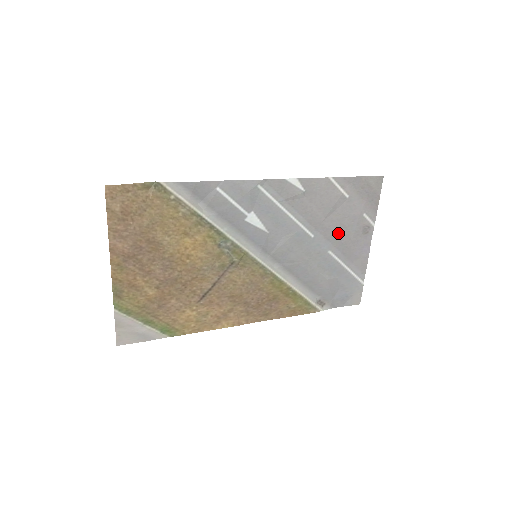
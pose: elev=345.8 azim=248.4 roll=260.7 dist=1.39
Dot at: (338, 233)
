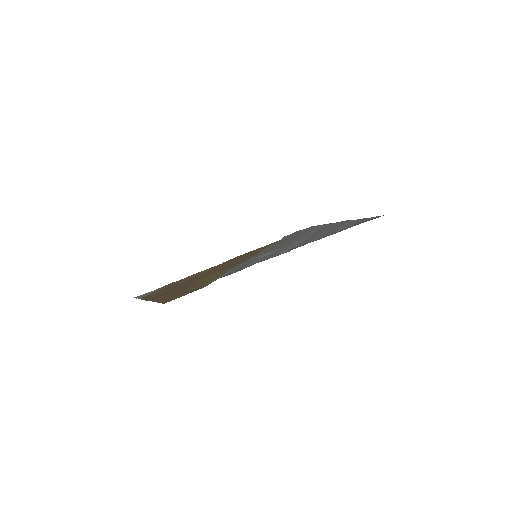
Dot at: (325, 230)
